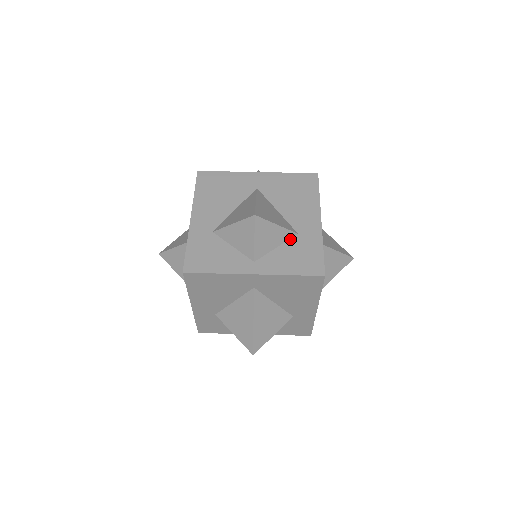
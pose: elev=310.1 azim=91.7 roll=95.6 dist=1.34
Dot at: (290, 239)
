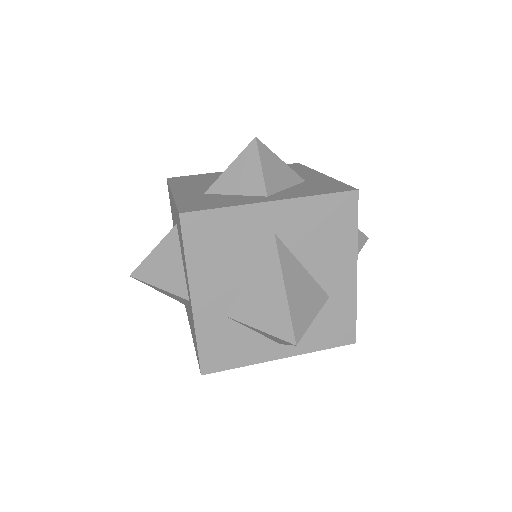
Dot at: (299, 184)
